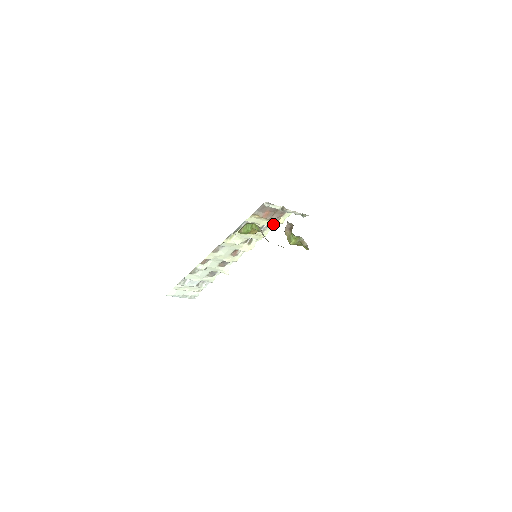
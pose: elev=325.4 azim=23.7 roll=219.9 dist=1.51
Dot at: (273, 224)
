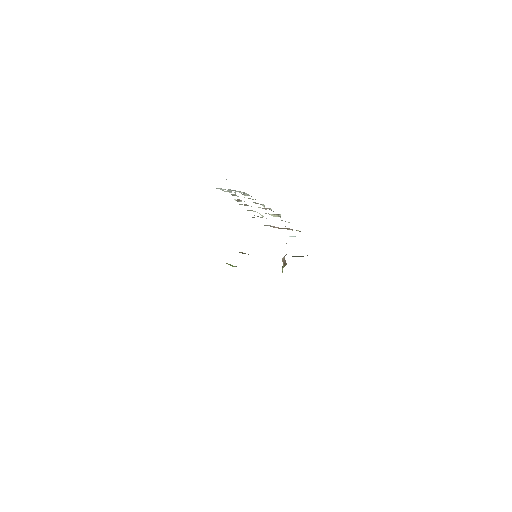
Dot at: occluded
